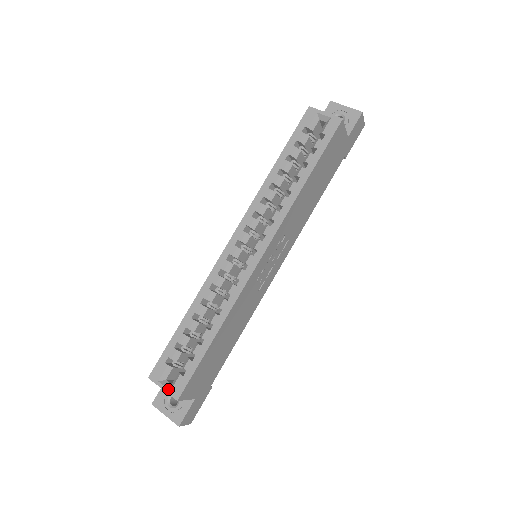
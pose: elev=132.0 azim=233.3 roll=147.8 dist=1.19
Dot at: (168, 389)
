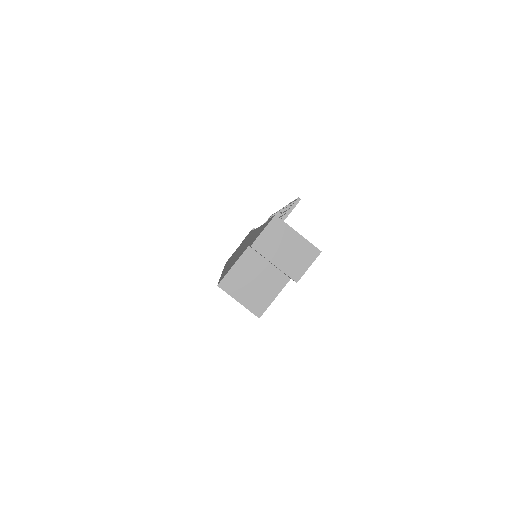
Dot at: occluded
